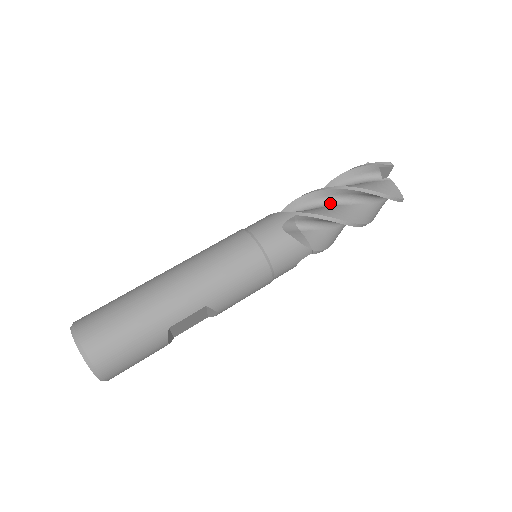
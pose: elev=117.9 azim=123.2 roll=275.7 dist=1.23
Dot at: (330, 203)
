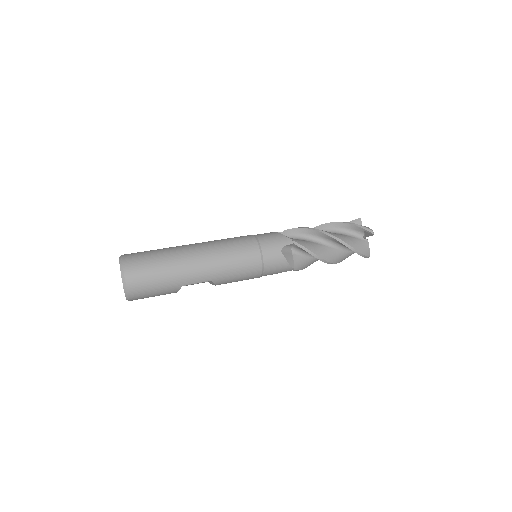
Dot at: (320, 241)
